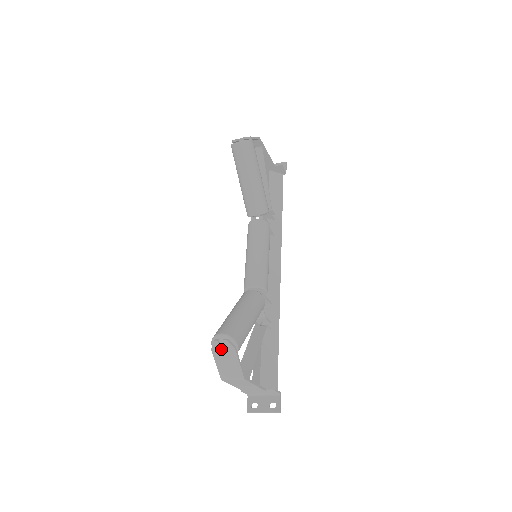
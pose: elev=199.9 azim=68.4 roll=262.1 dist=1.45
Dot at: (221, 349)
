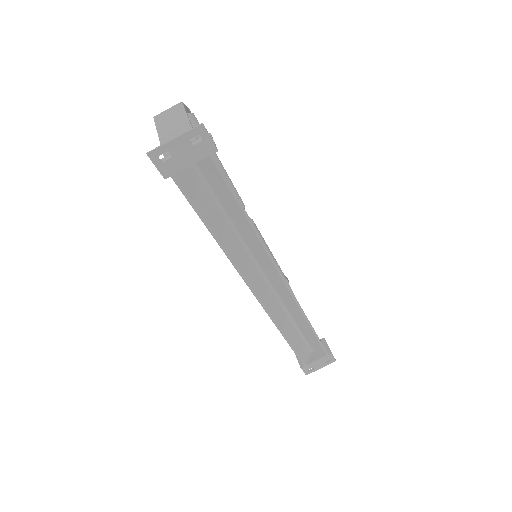
Dot at: occluded
